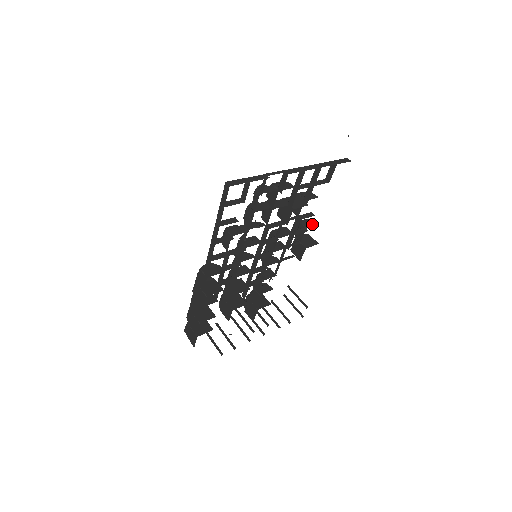
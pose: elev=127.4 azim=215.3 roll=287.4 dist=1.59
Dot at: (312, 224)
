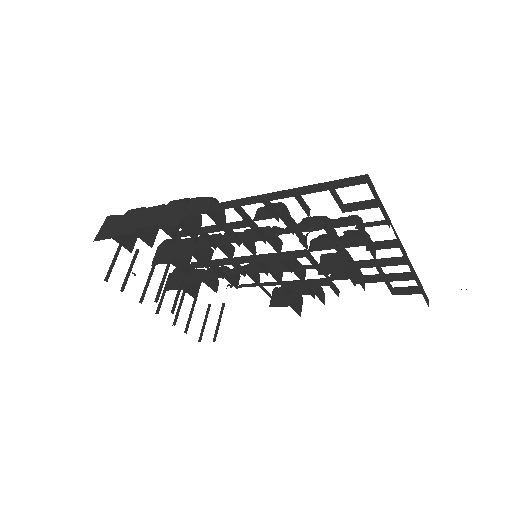
Dot at: (321, 297)
